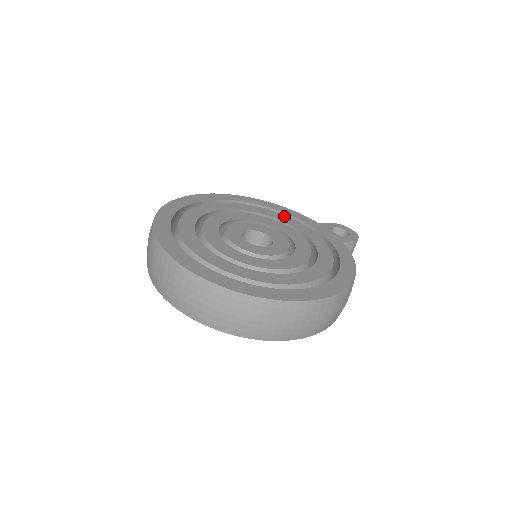
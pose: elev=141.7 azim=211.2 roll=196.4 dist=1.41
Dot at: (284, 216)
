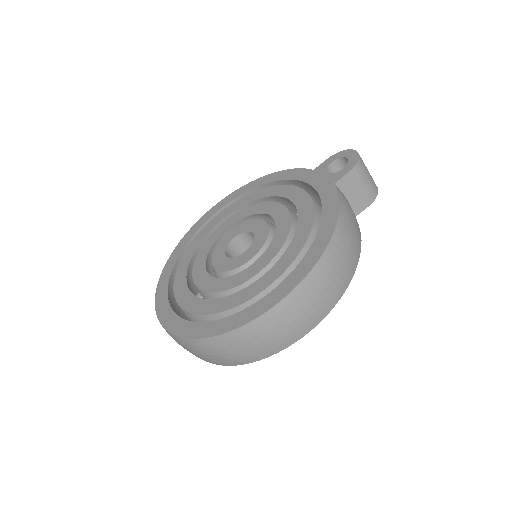
Dot at: (277, 187)
